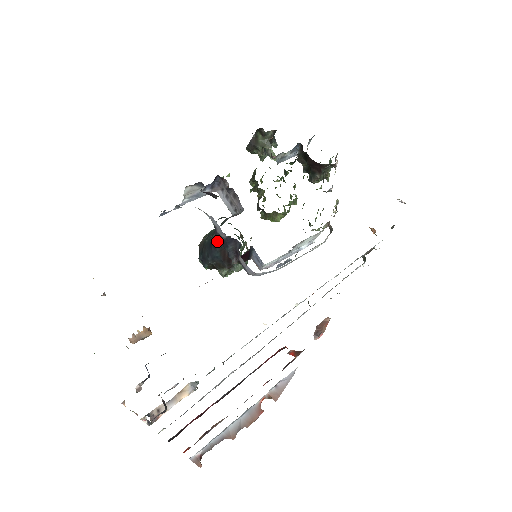
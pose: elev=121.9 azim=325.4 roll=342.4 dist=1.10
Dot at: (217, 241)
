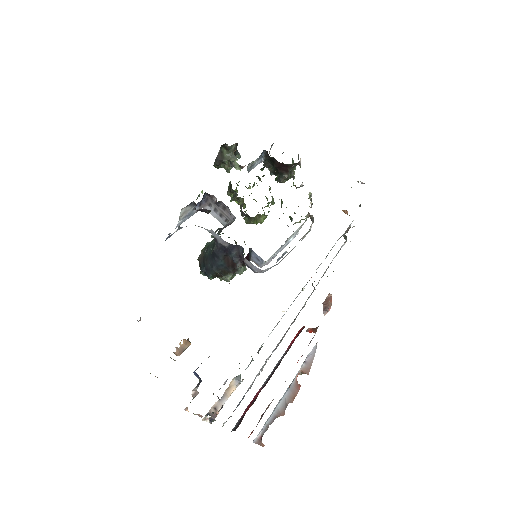
Dot at: (219, 251)
